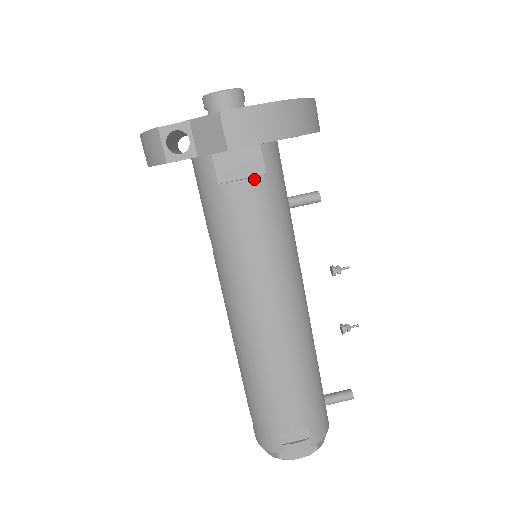
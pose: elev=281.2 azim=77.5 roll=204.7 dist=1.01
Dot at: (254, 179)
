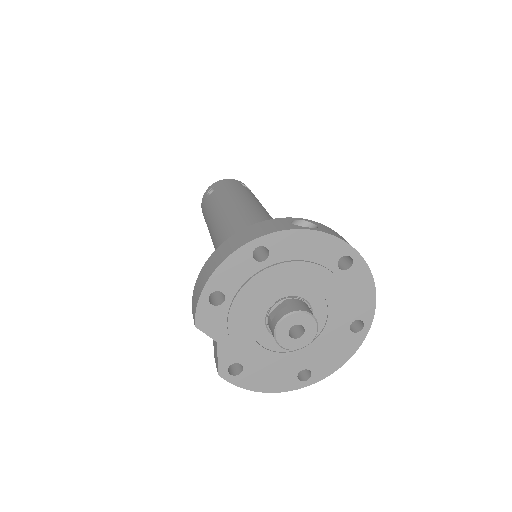
Dot at: occluded
